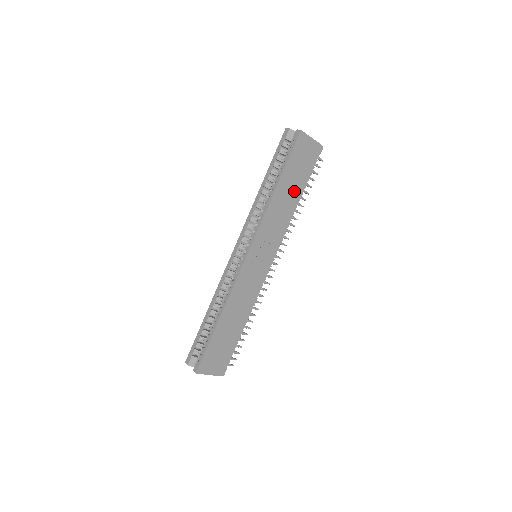
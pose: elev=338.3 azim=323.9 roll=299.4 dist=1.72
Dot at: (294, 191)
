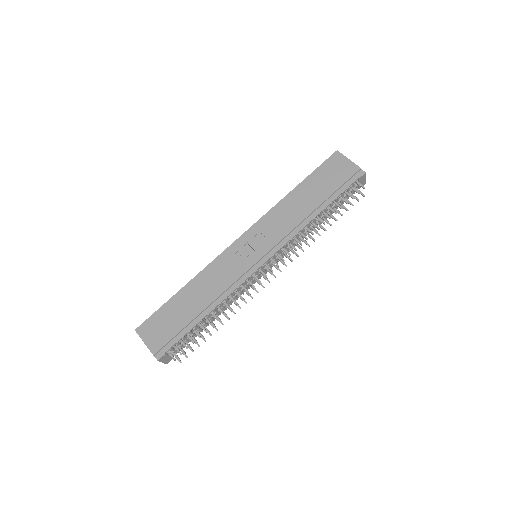
Dot at: (314, 200)
